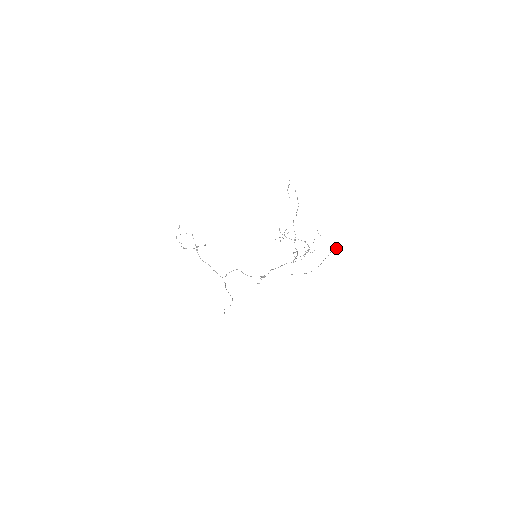
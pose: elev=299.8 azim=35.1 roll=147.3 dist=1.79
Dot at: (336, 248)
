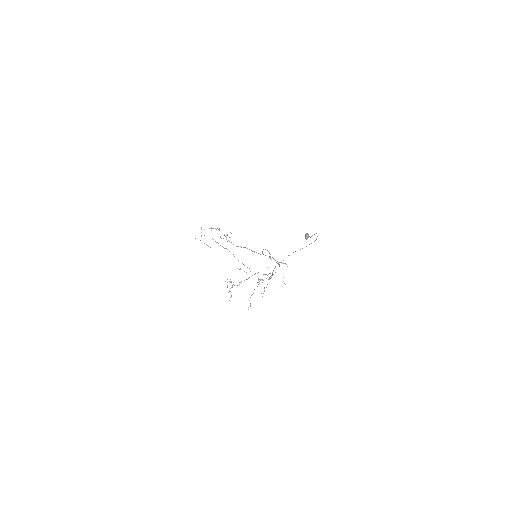
Dot at: (305, 237)
